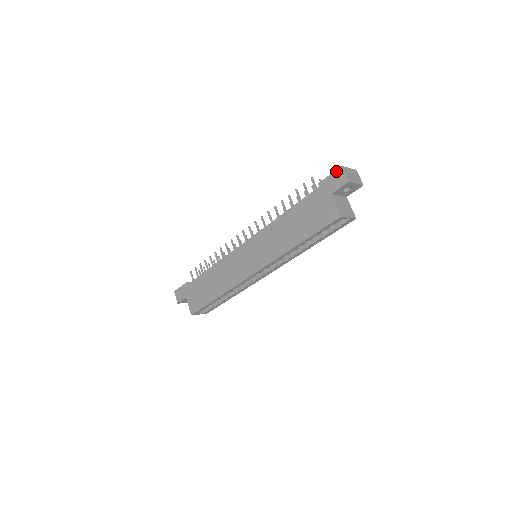
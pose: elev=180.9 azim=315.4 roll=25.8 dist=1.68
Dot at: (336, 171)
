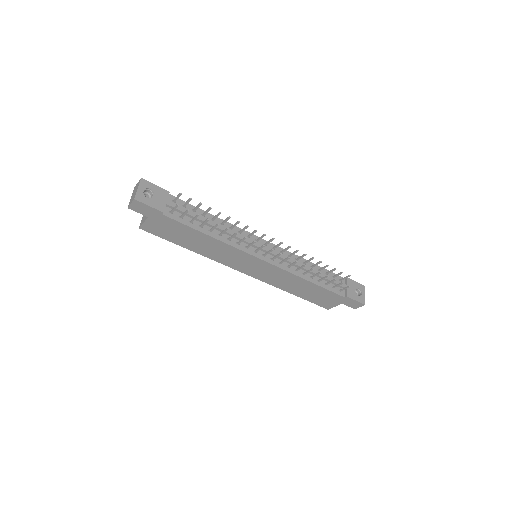
Dot at: (360, 304)
